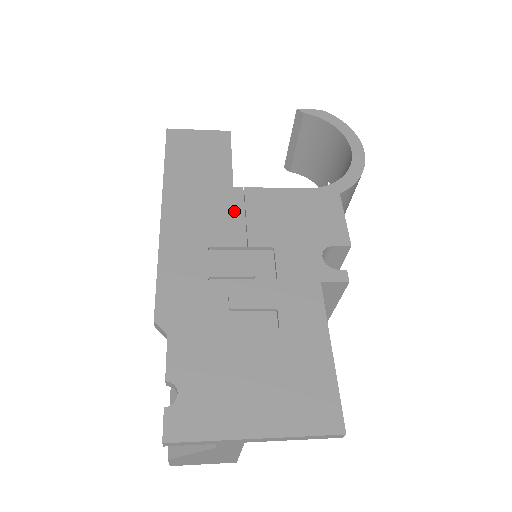
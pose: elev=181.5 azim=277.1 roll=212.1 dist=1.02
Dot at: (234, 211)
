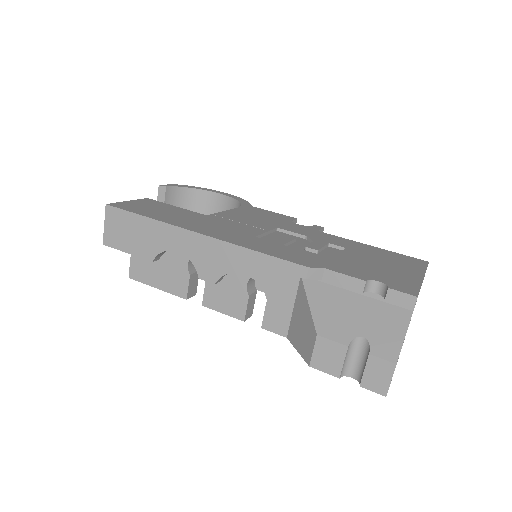
Dot at: (231, 222)
